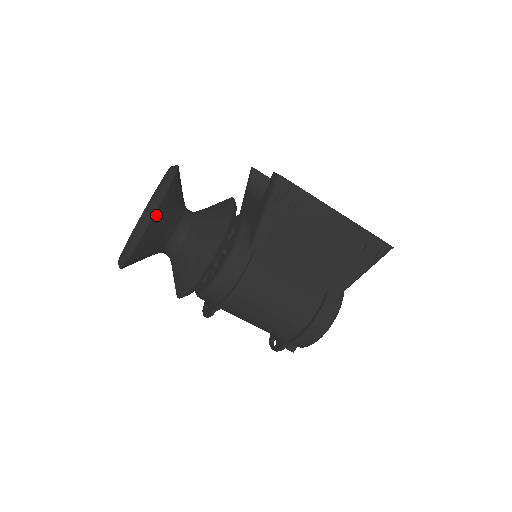
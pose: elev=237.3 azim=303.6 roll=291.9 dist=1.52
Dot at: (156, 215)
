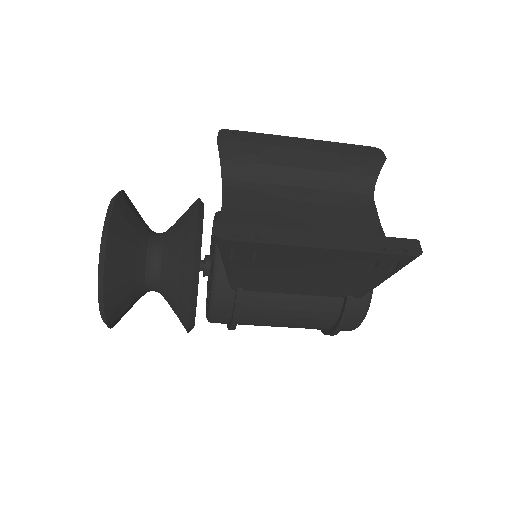
Dot at: (107, 302)
